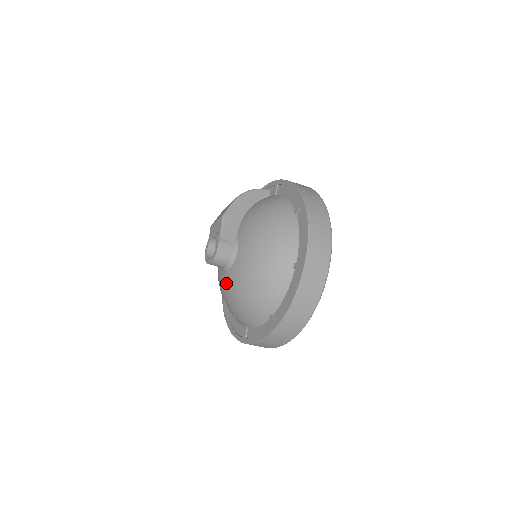
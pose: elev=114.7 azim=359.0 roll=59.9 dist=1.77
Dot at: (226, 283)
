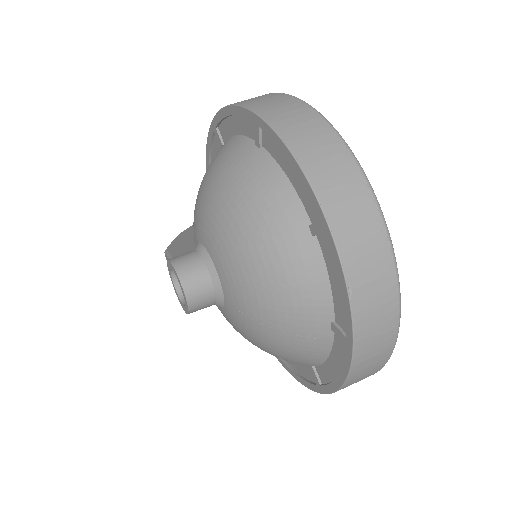
Dot at: (236, 301)
